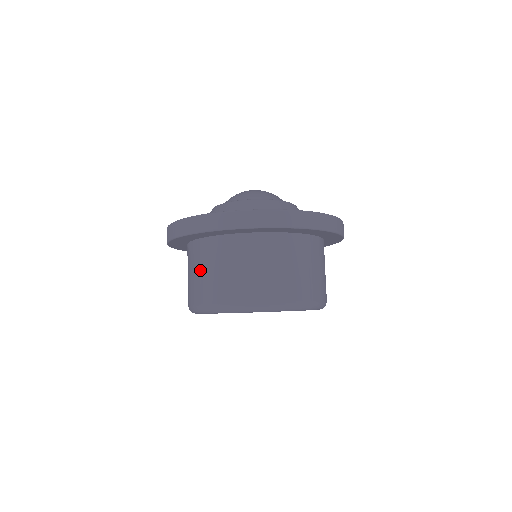
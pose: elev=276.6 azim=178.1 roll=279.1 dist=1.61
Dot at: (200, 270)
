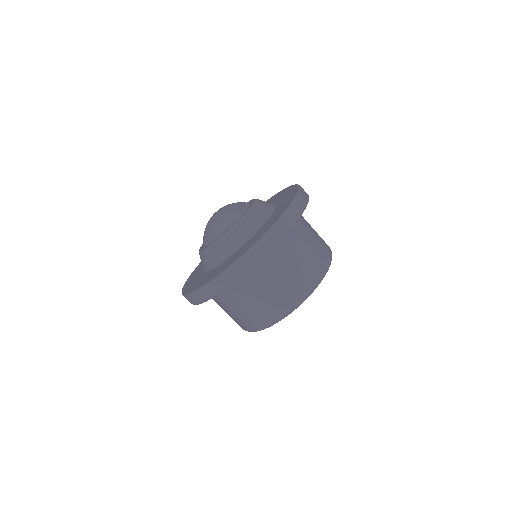
Dot at: (229, 310)
